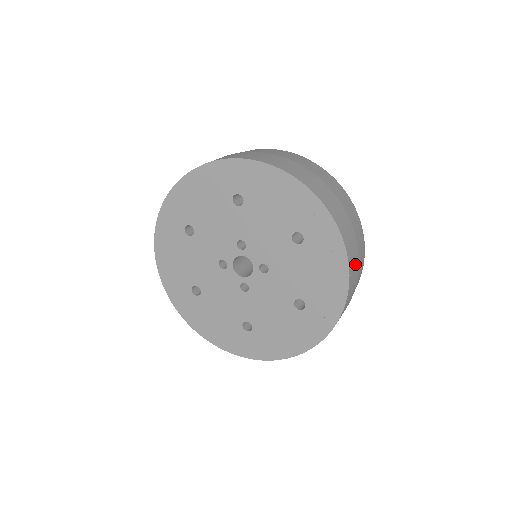
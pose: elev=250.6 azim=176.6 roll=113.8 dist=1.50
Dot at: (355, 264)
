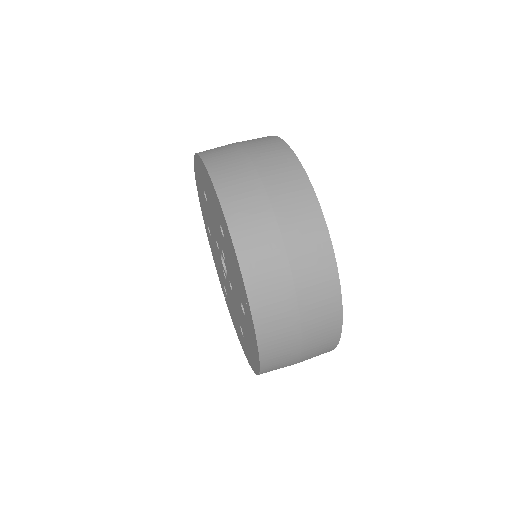
Dot at: (284, 364)
